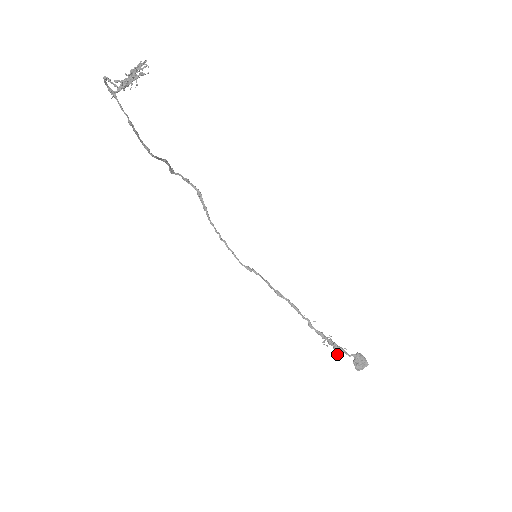
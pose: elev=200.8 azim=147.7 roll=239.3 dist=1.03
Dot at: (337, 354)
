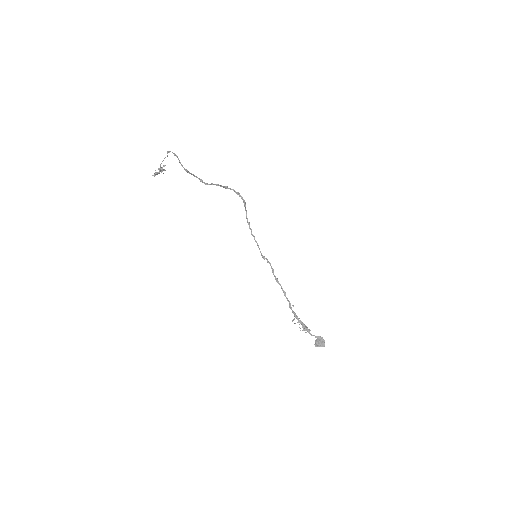
Dot at: (304, 330)
